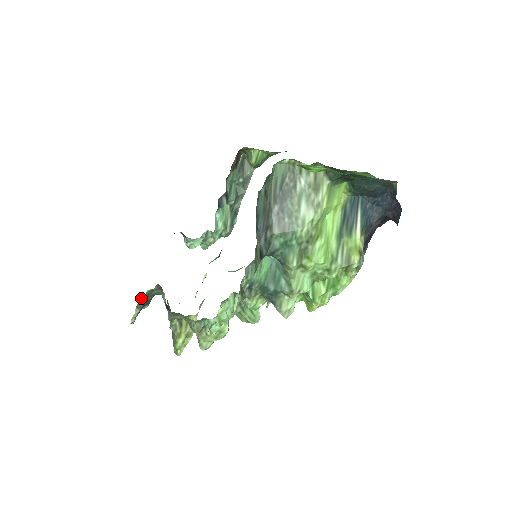
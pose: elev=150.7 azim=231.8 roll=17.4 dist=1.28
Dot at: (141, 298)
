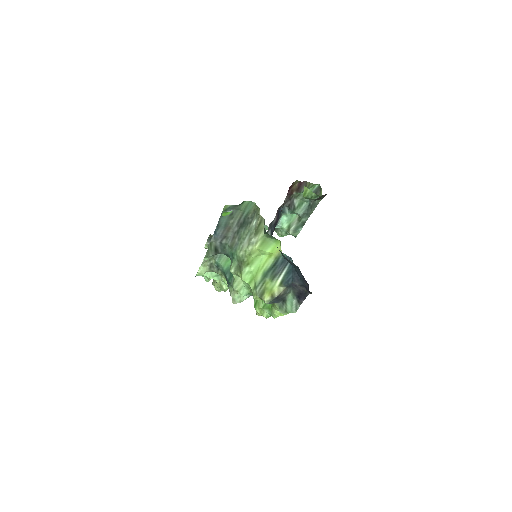
Dot at: (209, 237)
